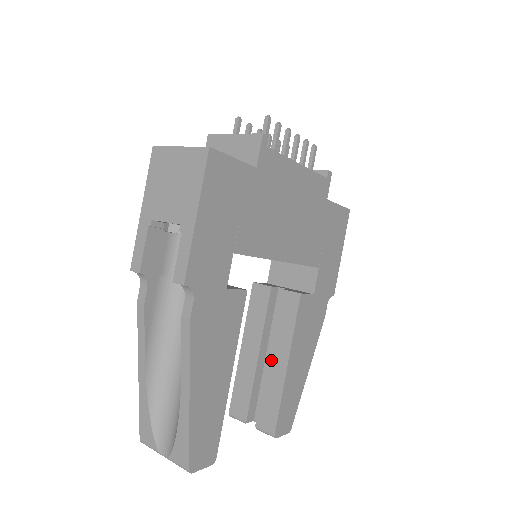
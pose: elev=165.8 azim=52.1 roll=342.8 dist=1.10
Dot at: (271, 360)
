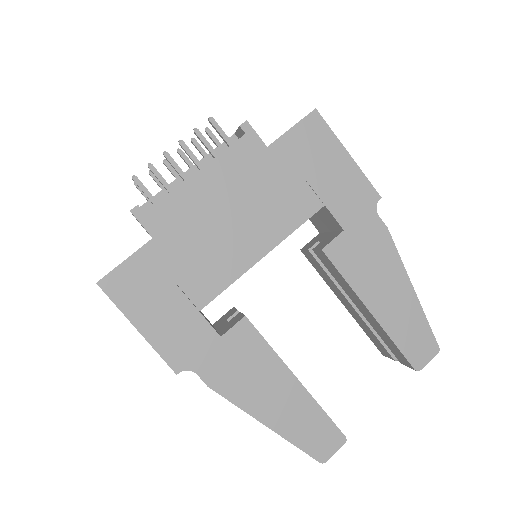
Dot at: (360, 310)
